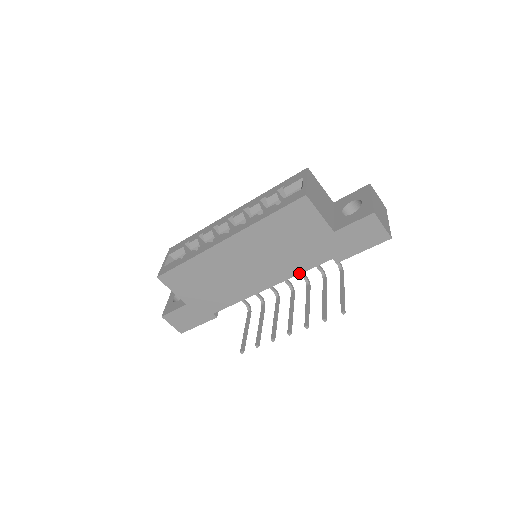
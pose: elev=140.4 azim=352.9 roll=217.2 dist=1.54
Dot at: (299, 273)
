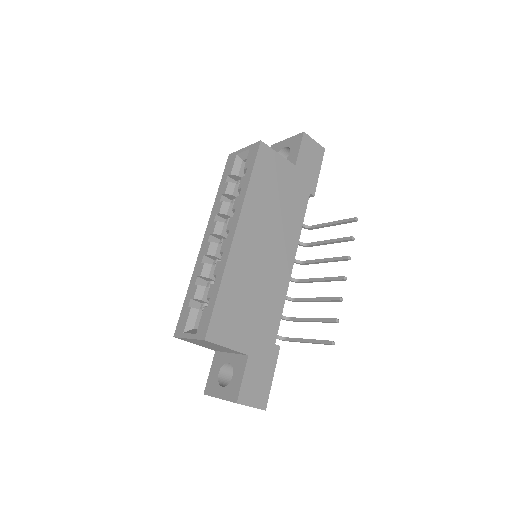
Dot at: (301, 227)
